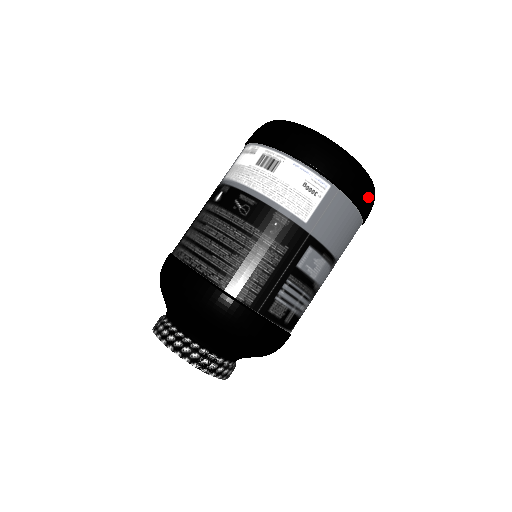
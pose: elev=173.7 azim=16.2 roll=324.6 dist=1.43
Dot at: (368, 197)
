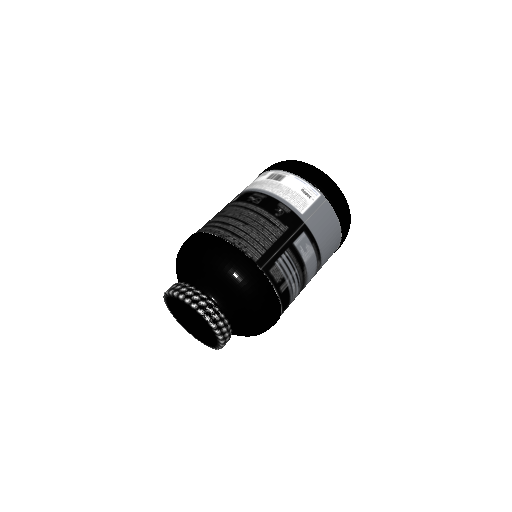
Dot at: (346, 215)
